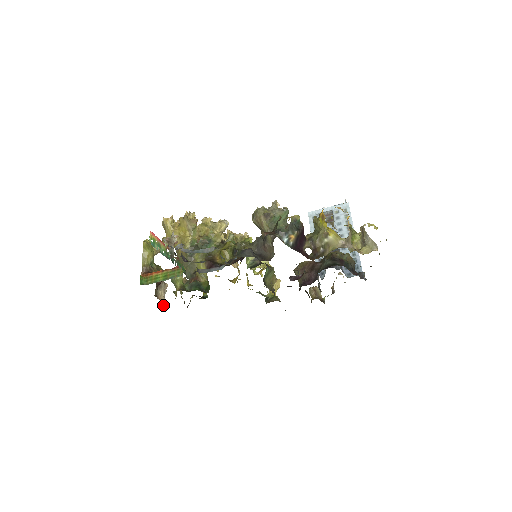
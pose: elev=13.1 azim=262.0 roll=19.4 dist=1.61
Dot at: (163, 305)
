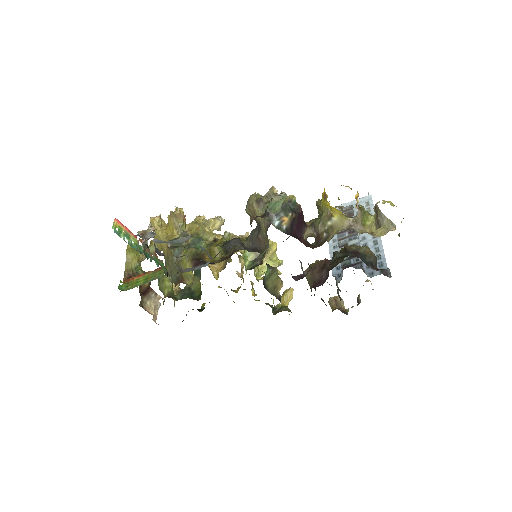
Dot at: (155, 320)
